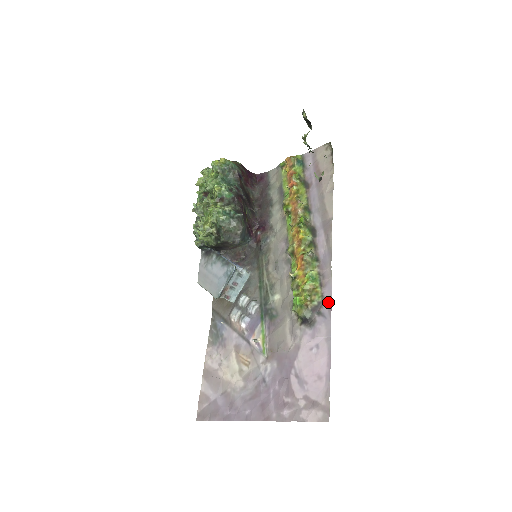
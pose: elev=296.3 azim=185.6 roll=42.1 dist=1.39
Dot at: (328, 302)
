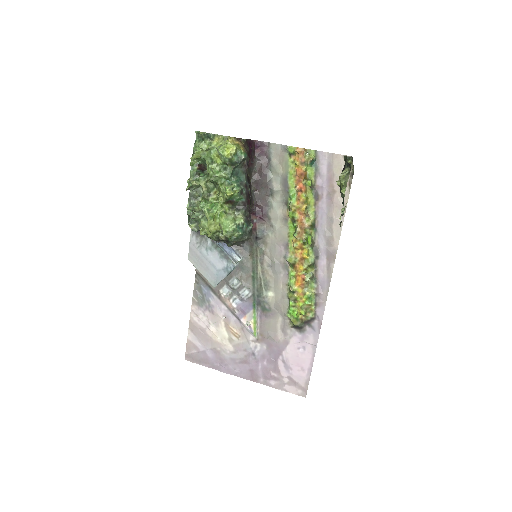
Dot at: (319, 320)
